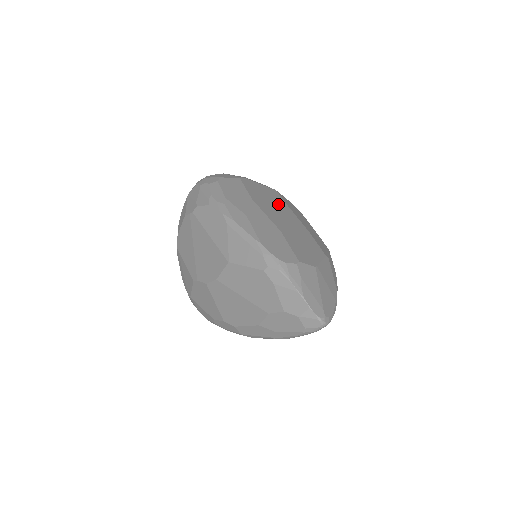
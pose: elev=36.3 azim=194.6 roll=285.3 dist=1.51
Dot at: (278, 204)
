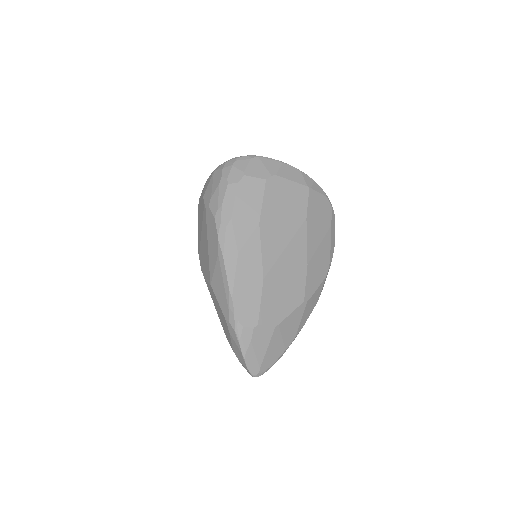
Dot at: (293, 221)
